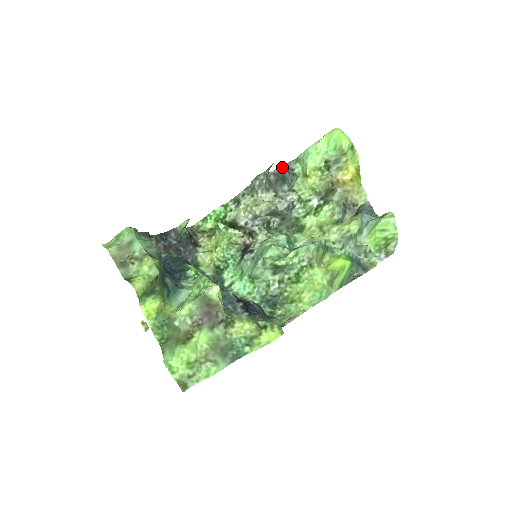
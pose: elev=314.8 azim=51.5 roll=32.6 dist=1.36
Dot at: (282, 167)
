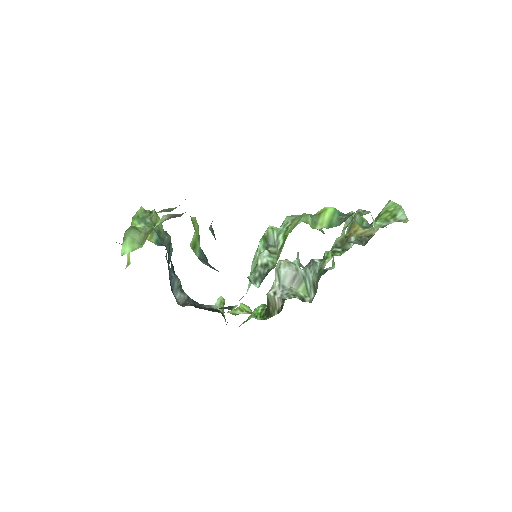
Dot at: occluded
